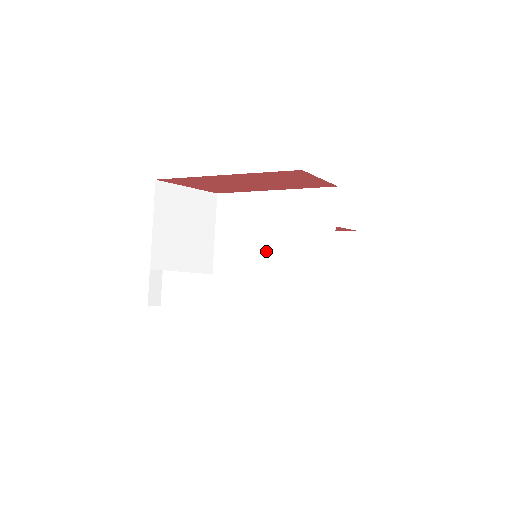
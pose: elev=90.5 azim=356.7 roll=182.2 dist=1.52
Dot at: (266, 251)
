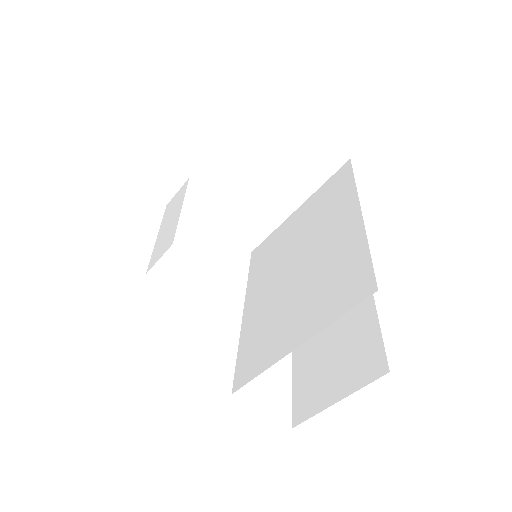
Dot at: (294, 265)
